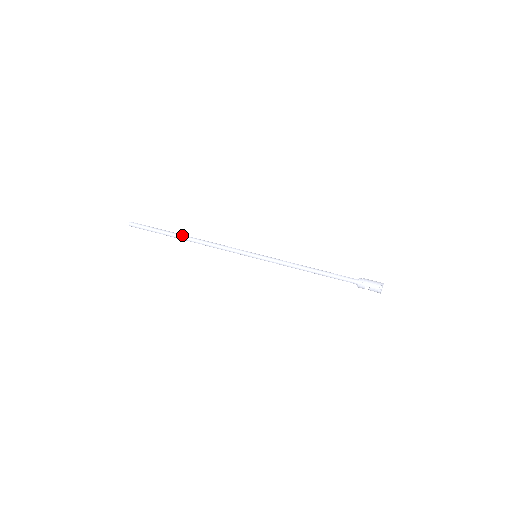
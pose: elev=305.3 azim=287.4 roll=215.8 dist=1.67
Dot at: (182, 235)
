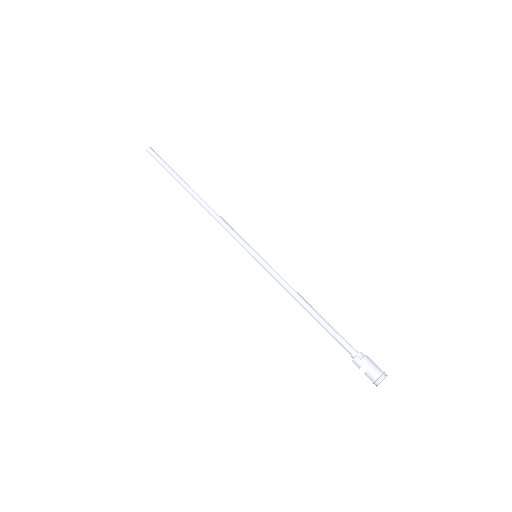
Dot at: occluded
